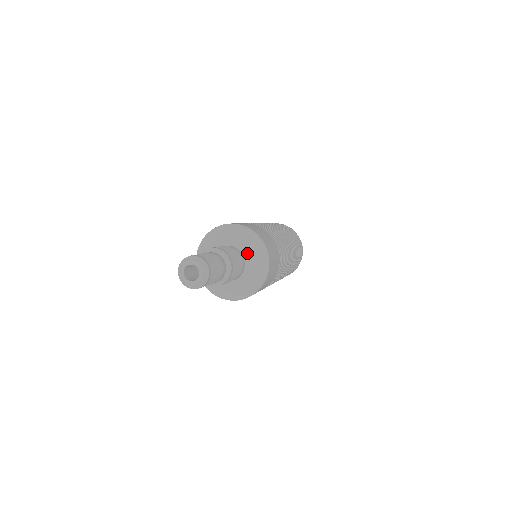
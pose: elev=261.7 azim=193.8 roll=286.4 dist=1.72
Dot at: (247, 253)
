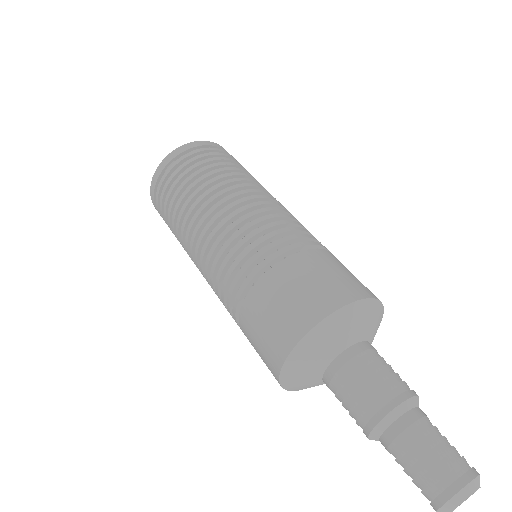
Dot at: (355, 336)
